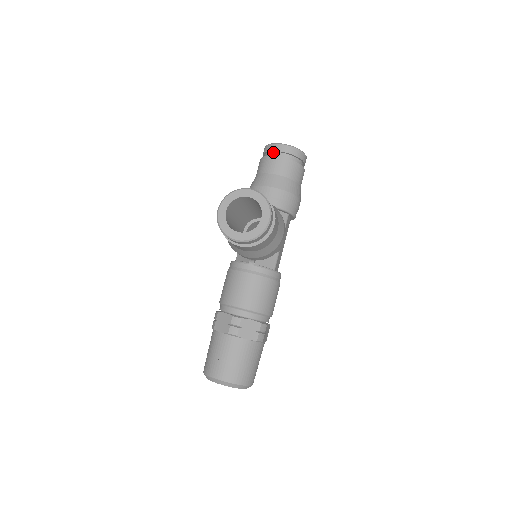
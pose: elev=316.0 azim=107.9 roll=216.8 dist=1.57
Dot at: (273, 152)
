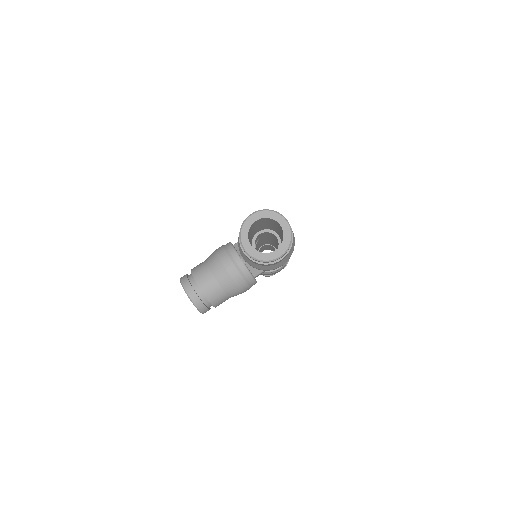
Dot at: occluded
